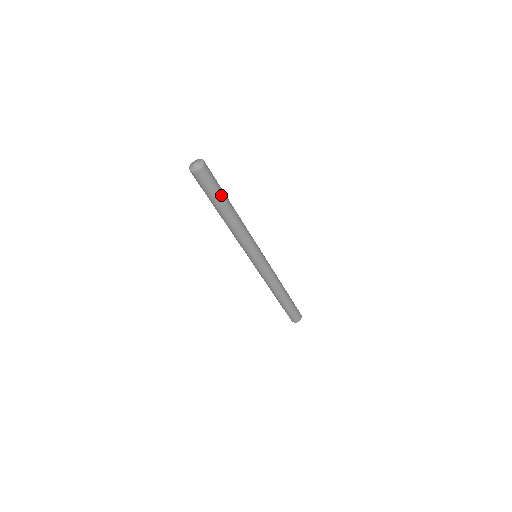
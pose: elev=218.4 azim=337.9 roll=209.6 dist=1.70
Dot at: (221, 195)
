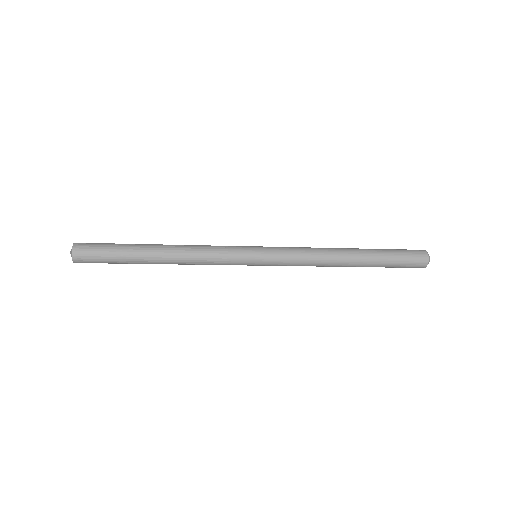
Dot at: (124, 261)
